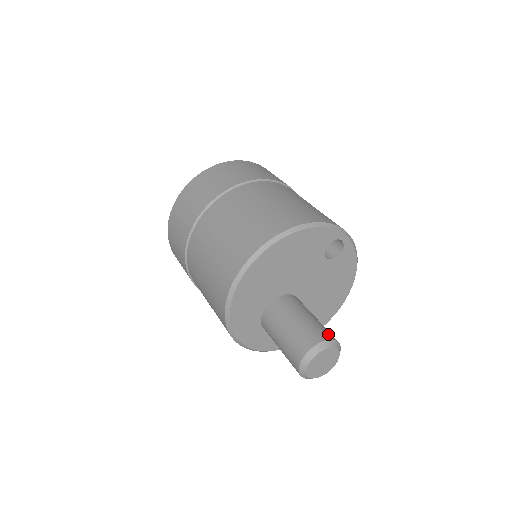
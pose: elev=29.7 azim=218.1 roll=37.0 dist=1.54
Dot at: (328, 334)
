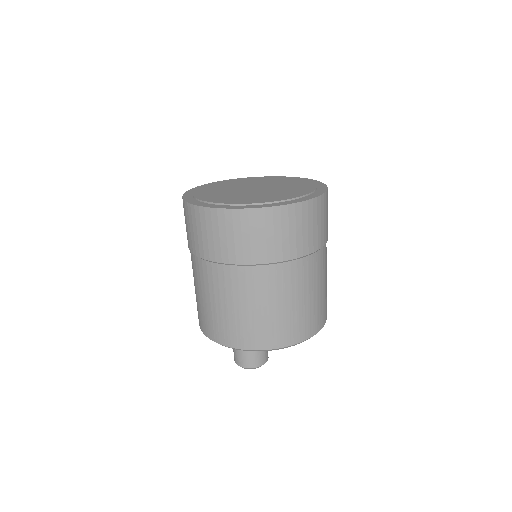
Dot at: (260, 361)
